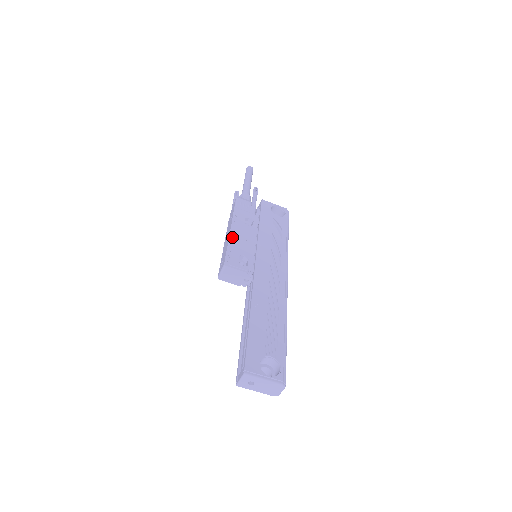
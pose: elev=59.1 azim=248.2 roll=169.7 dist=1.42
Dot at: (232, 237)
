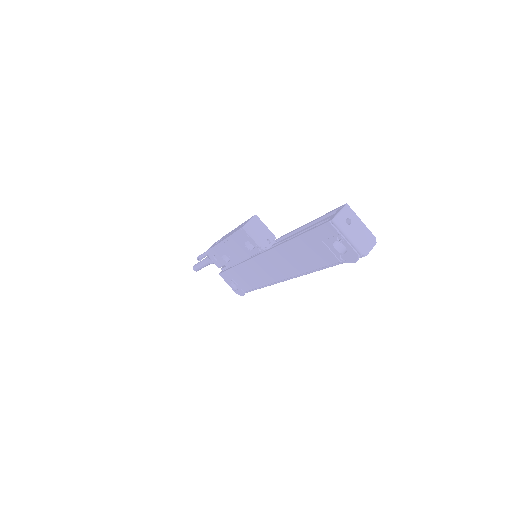
Dot at: occluded
